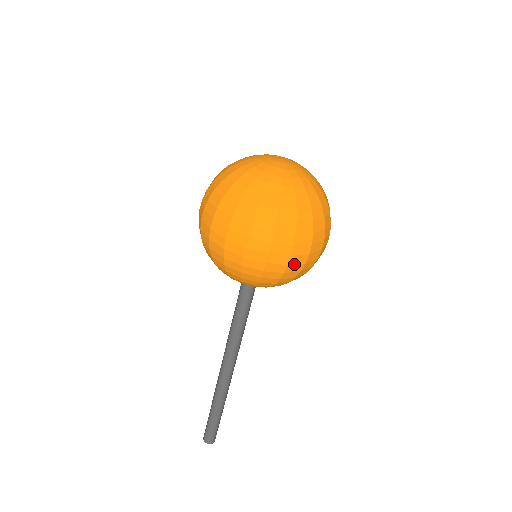
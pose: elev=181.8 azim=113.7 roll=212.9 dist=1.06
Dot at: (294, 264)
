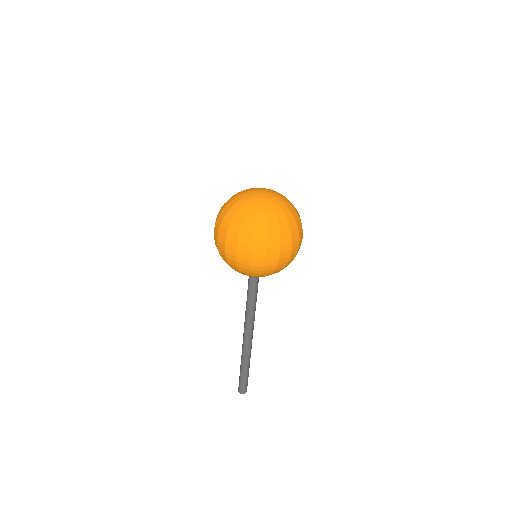
Dot at: (283, 258)
